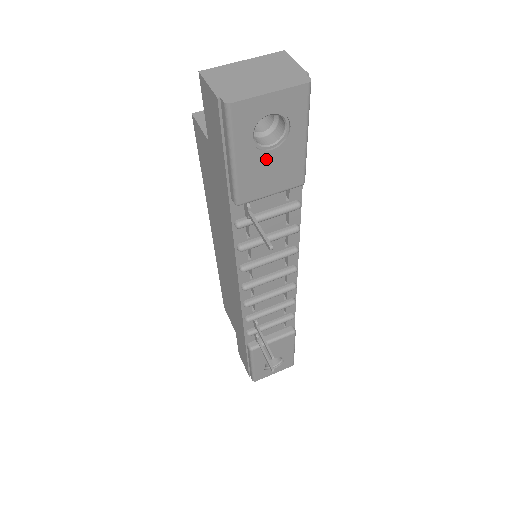
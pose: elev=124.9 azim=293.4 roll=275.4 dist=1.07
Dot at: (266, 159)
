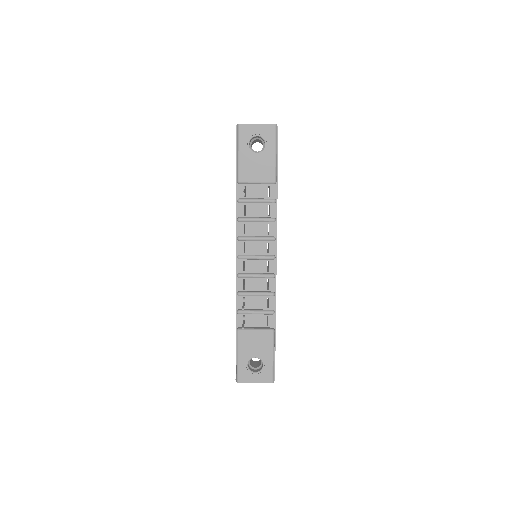
Dot at: (254, 158)
